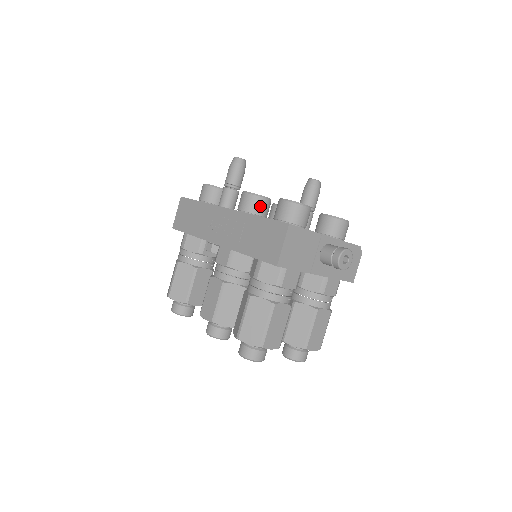
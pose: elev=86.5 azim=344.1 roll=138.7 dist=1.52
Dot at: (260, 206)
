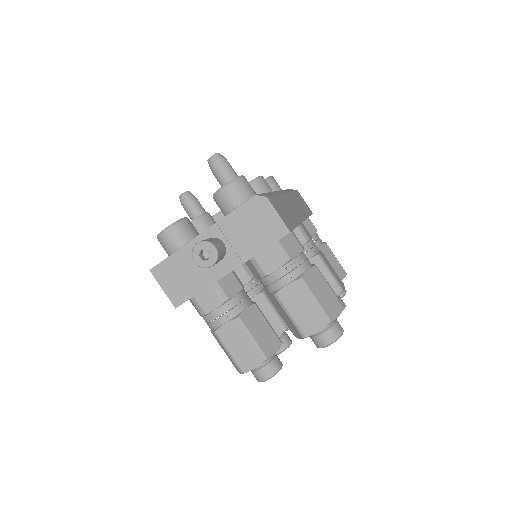
Dot at: occluded
